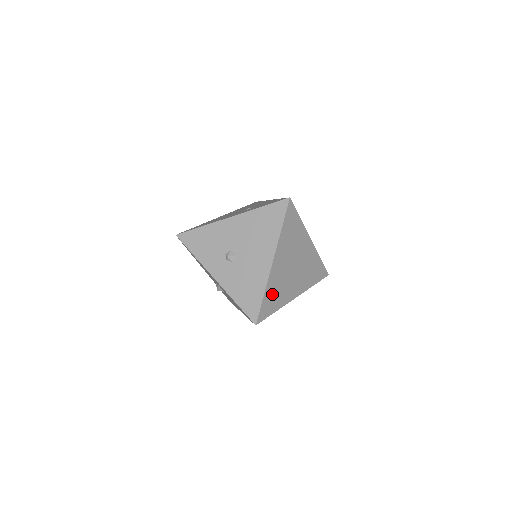
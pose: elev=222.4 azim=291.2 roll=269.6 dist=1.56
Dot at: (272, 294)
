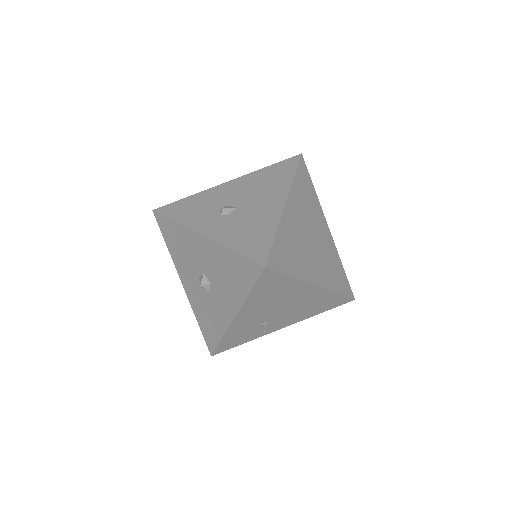
Dot at: (286, 245)
